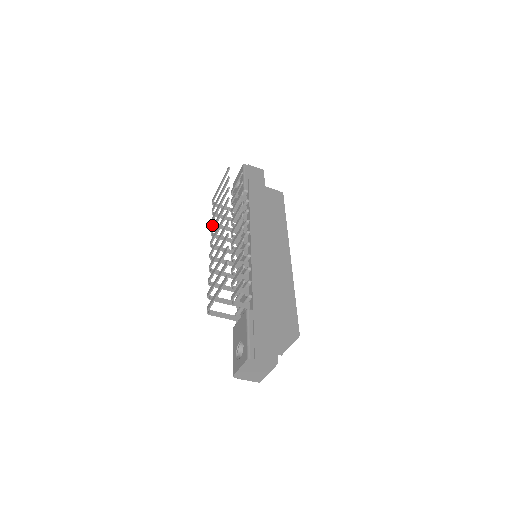
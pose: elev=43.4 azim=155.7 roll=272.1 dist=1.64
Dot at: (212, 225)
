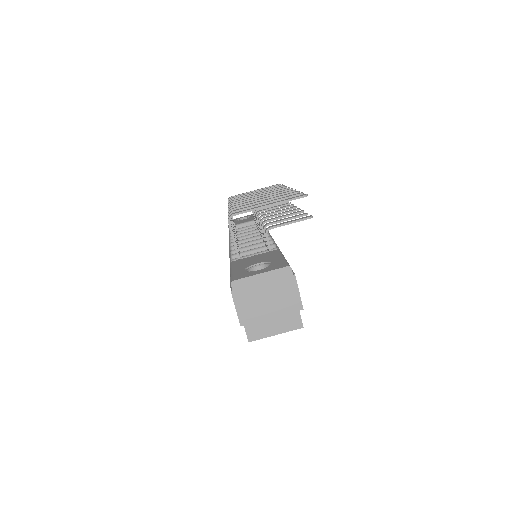
Dot at: occluded
